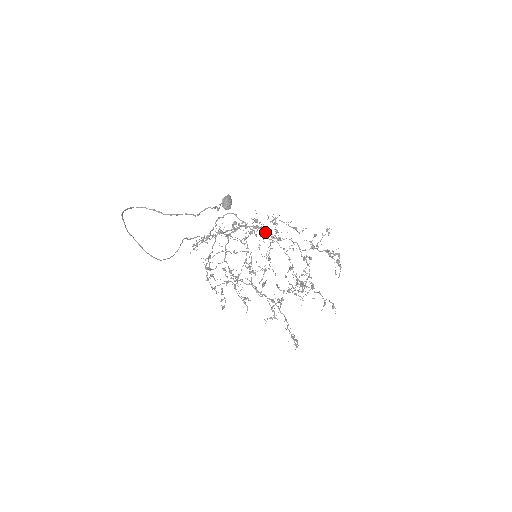
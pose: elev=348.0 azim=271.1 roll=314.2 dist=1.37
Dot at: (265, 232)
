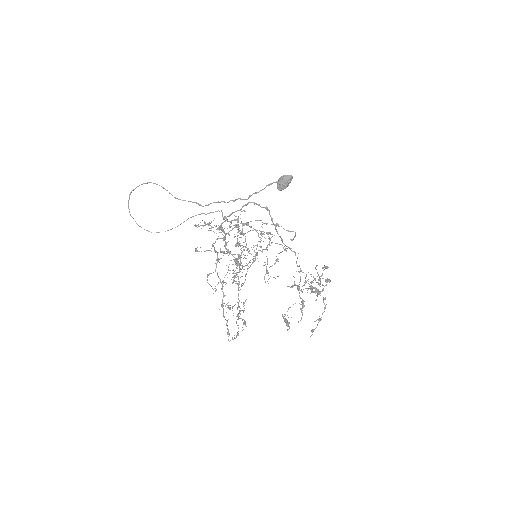
Dot at: (282, 240)
